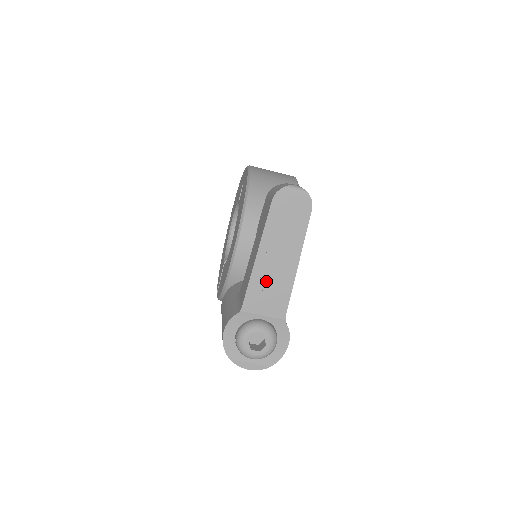
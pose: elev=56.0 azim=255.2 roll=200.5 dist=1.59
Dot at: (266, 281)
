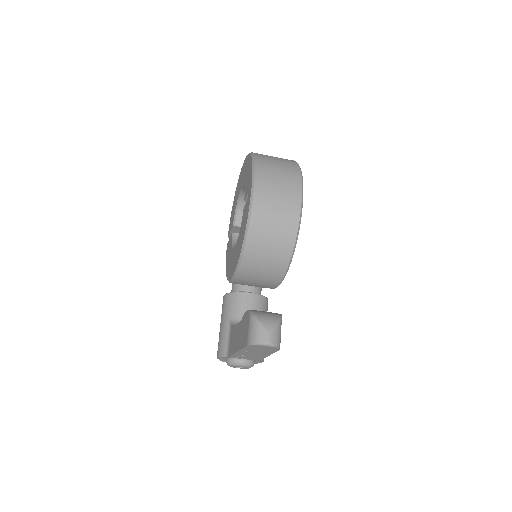
Dot at: (245, 355)
